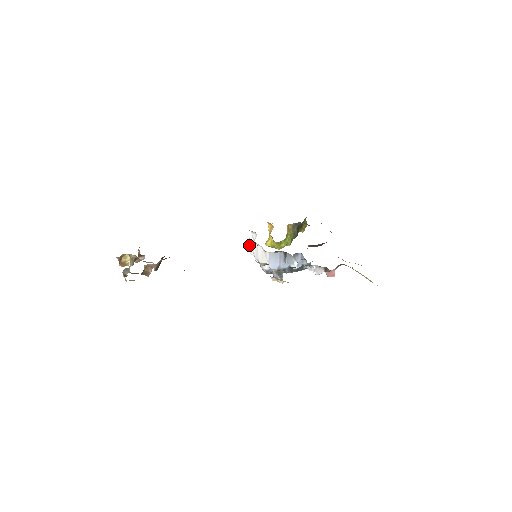
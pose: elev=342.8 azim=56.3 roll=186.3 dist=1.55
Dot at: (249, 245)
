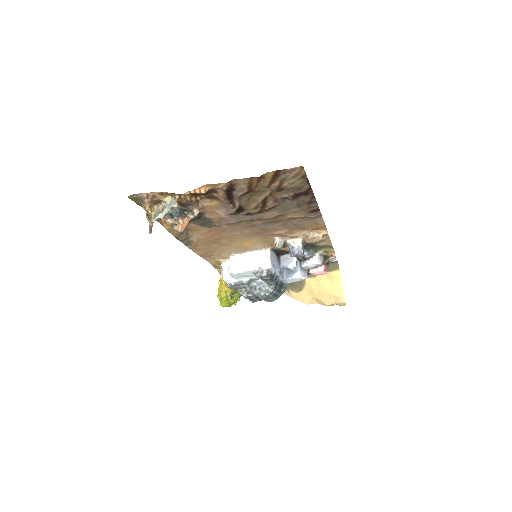
Dot at: (231, 264)
